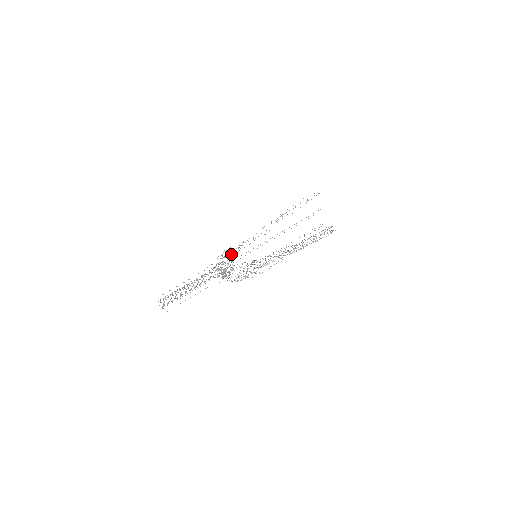
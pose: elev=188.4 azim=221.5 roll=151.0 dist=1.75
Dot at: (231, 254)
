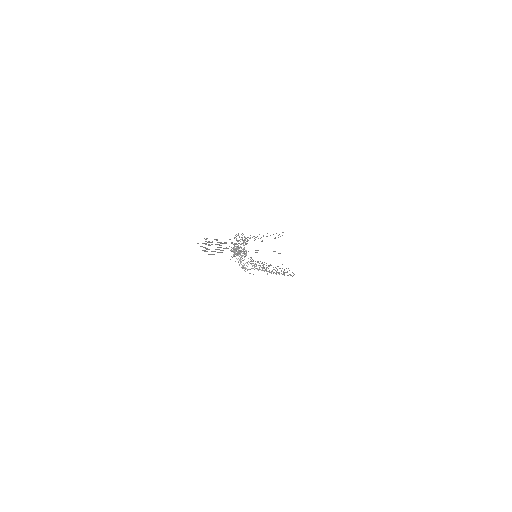
Dot at: (245, 239)
